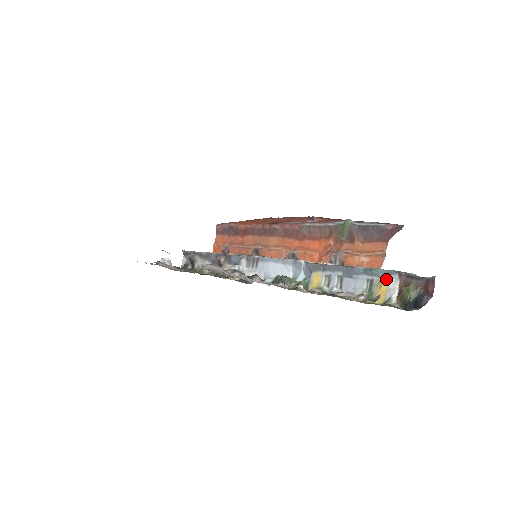
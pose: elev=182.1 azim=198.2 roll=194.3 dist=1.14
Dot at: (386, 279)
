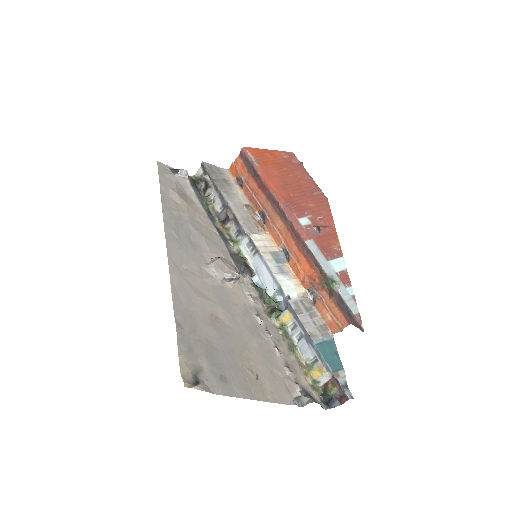
Dot at: (325, 371)
